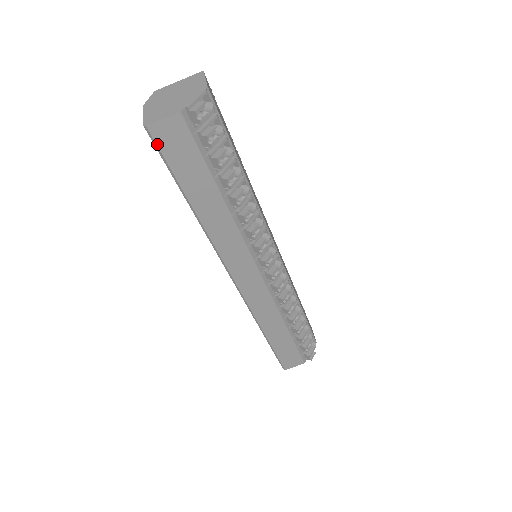
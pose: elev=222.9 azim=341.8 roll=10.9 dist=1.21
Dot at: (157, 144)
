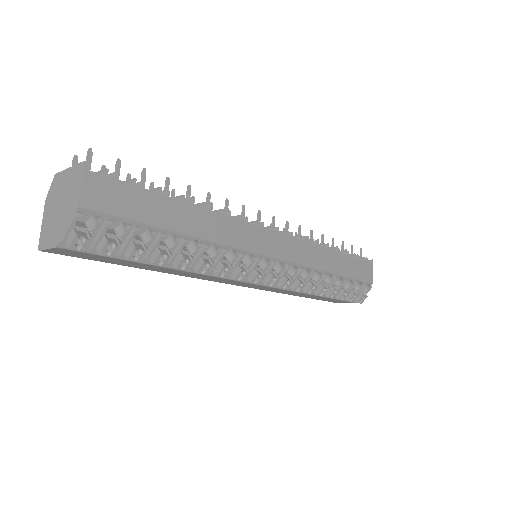
Dot at: (62, 254)
